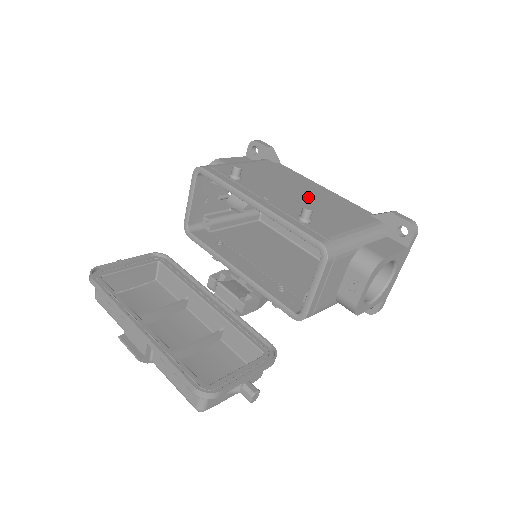
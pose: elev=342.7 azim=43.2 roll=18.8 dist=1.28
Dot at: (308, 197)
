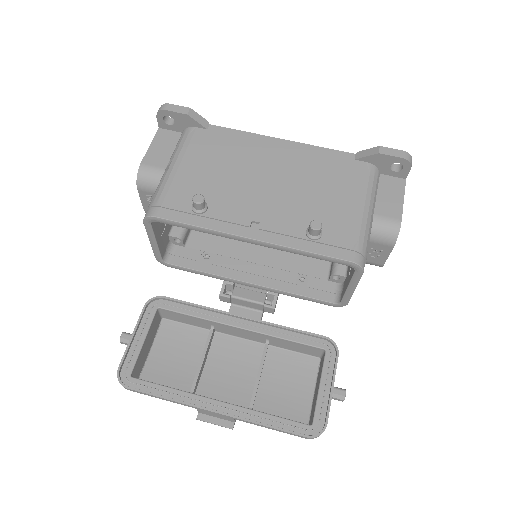
Dot at: (285, 179)
